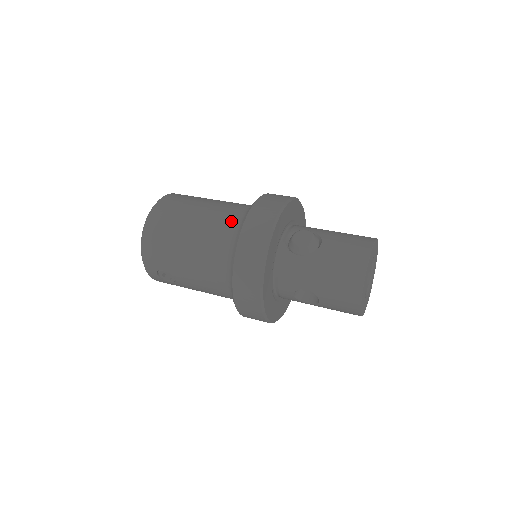
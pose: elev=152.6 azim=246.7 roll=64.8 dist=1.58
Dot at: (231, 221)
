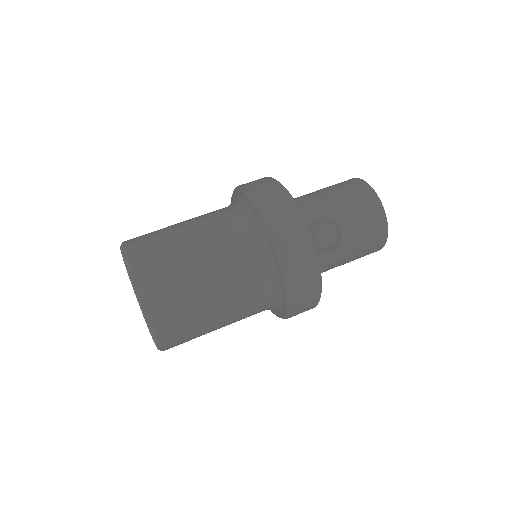
Dot at: (254, 267)
